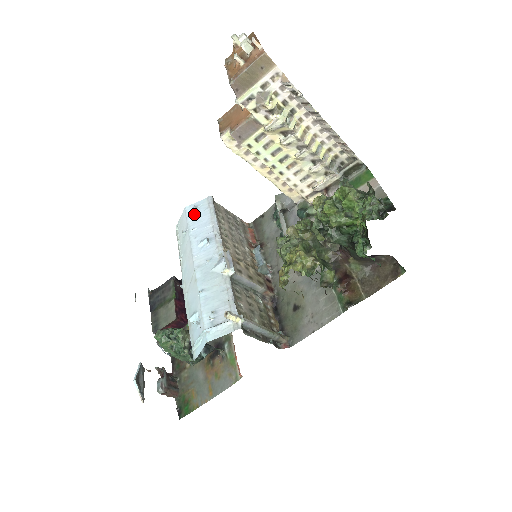
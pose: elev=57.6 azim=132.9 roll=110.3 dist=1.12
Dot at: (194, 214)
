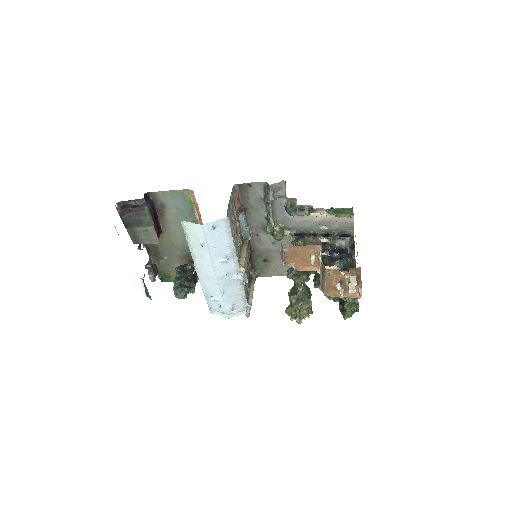
Dot at: (212, 233)
